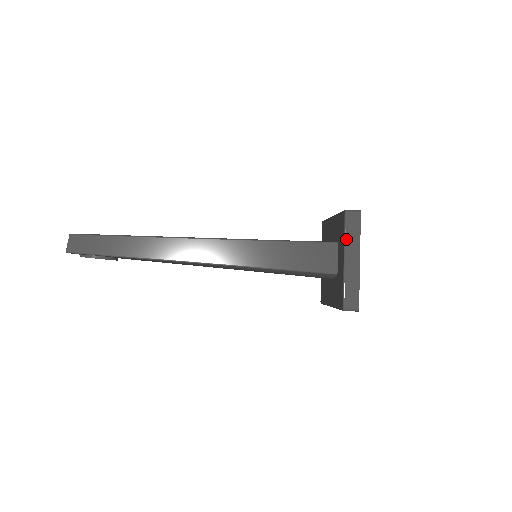
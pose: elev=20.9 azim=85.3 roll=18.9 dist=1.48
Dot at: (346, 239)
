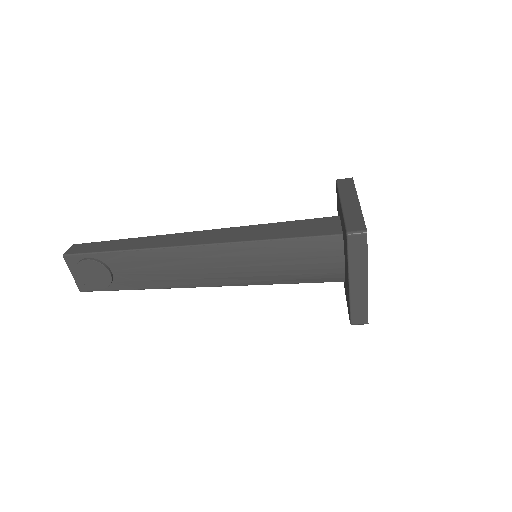
Dot at: (340, 192)
